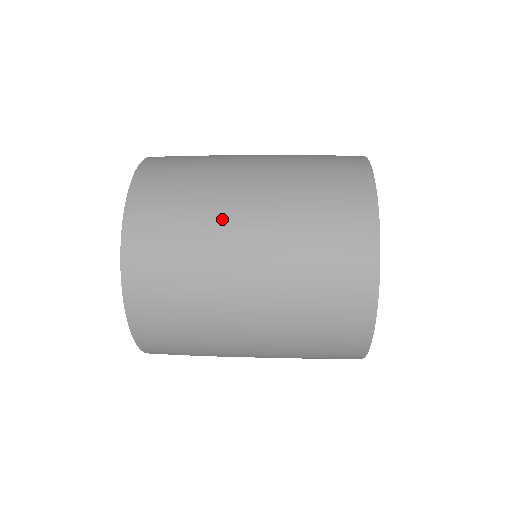
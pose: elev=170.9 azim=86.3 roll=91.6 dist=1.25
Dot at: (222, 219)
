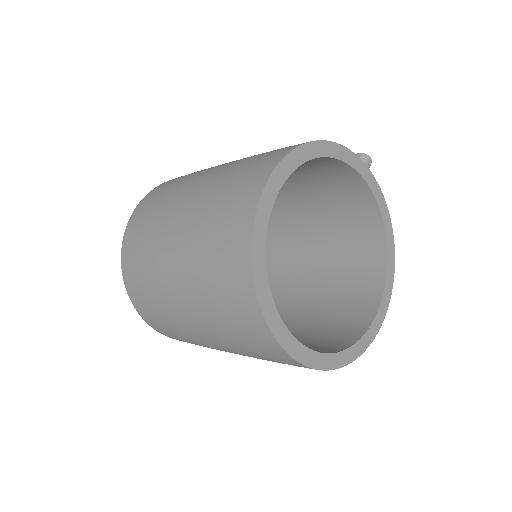
Dot at: (170, 306)
